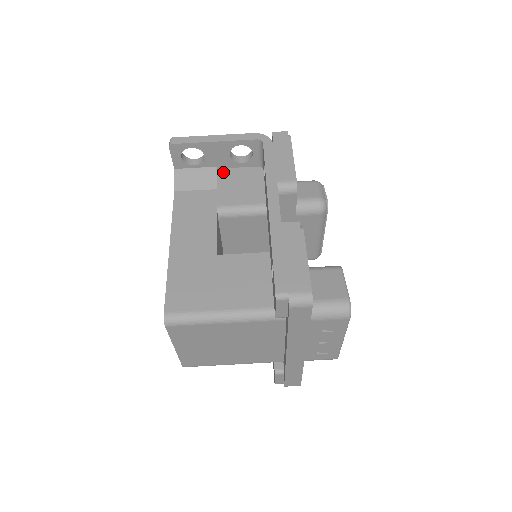
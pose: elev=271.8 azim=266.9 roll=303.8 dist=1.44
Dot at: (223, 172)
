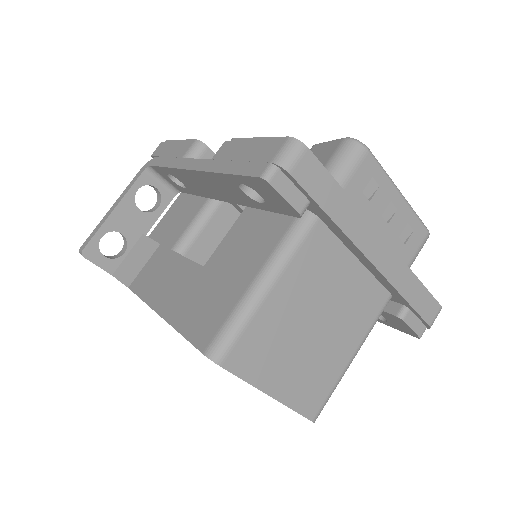
Dot at: (154, 234)
